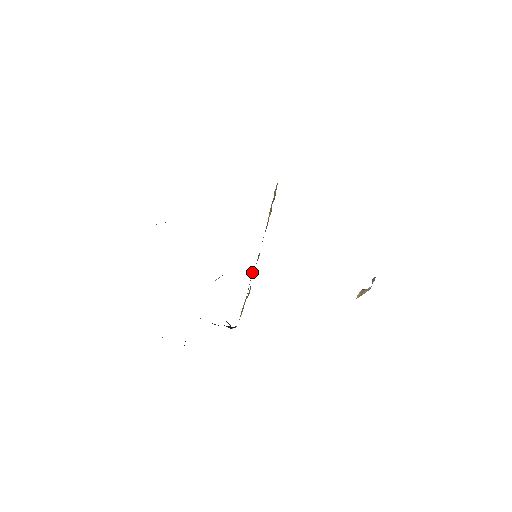
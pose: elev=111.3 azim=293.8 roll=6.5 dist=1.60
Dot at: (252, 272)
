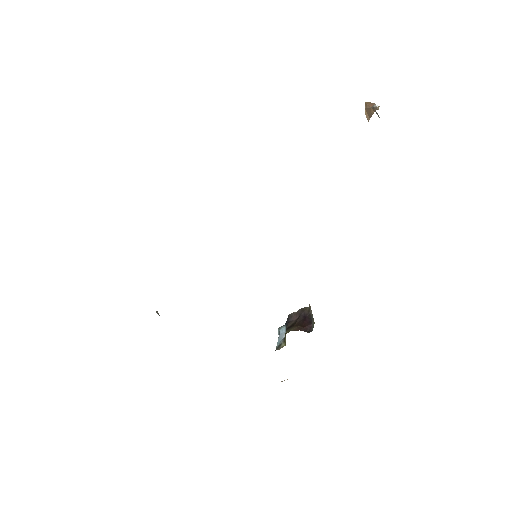
Dot at: occluded
